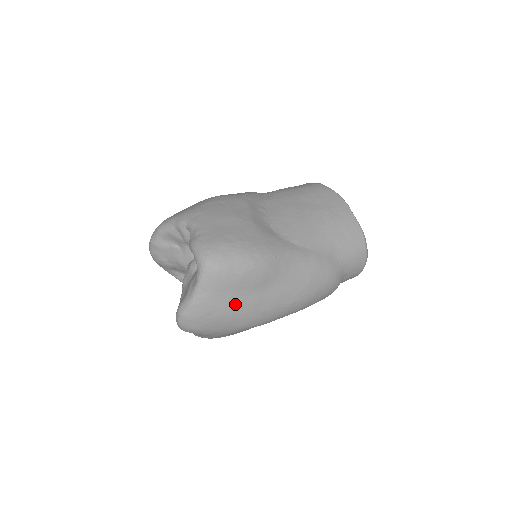
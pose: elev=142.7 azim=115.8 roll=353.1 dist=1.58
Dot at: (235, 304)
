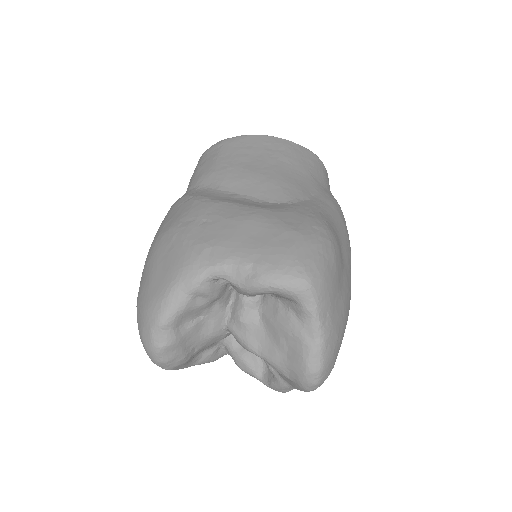
Dot at: (344, 302)
